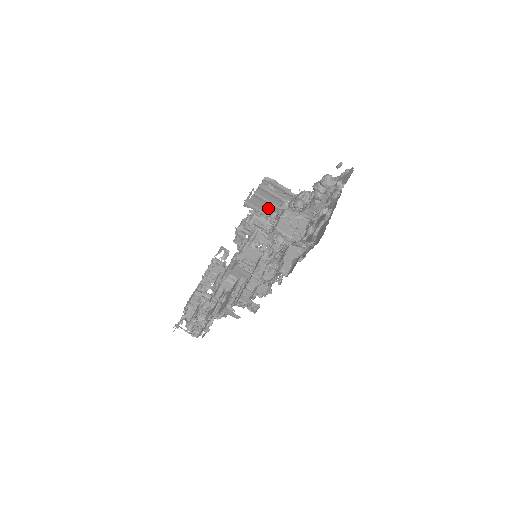
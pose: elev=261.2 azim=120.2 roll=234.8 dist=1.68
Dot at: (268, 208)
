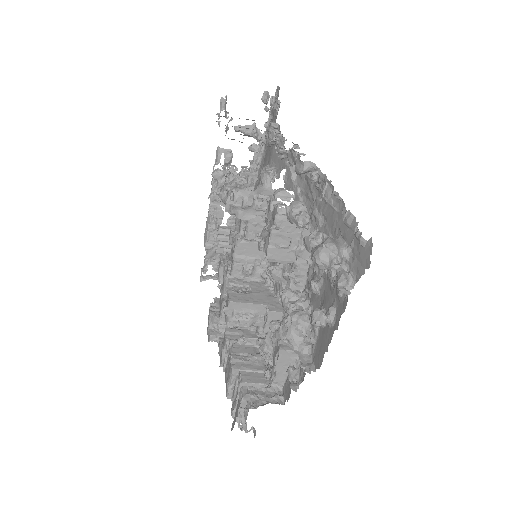
Dot at: occluded
